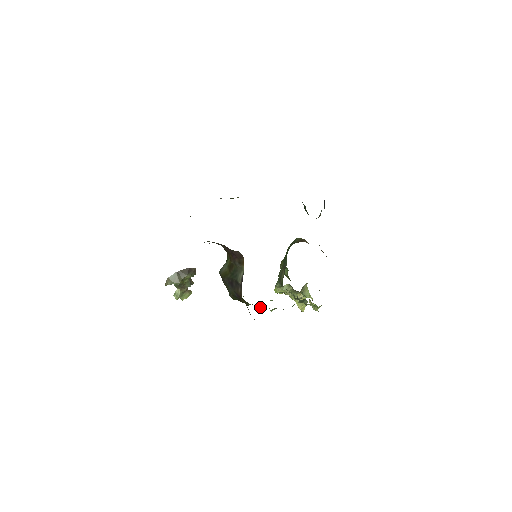
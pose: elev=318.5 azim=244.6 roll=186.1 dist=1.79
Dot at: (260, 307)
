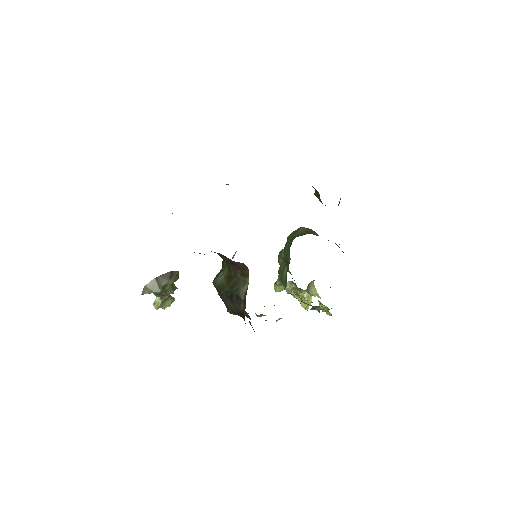
Dot at: occluded
